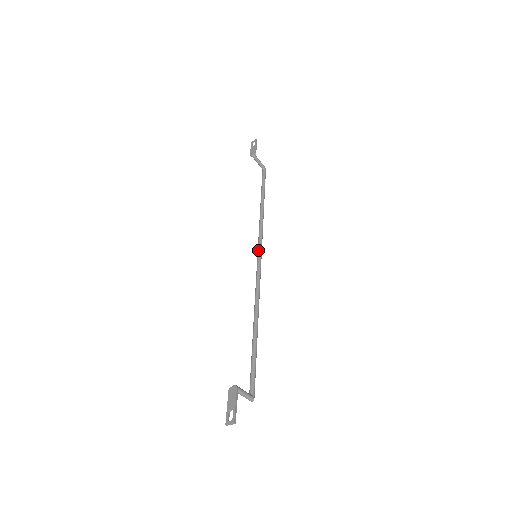
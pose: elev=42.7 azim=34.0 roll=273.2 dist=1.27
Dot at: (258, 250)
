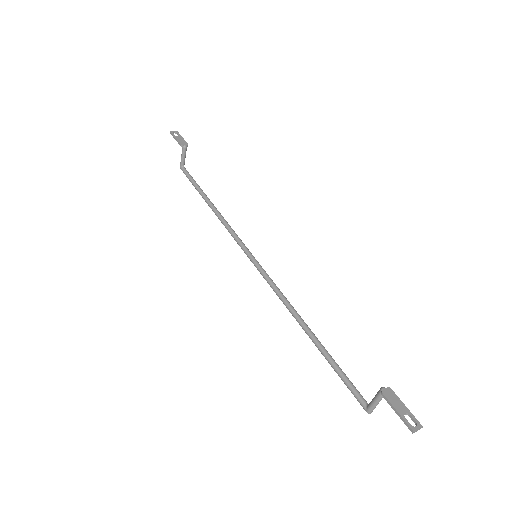
Dot at: (248, 251)
